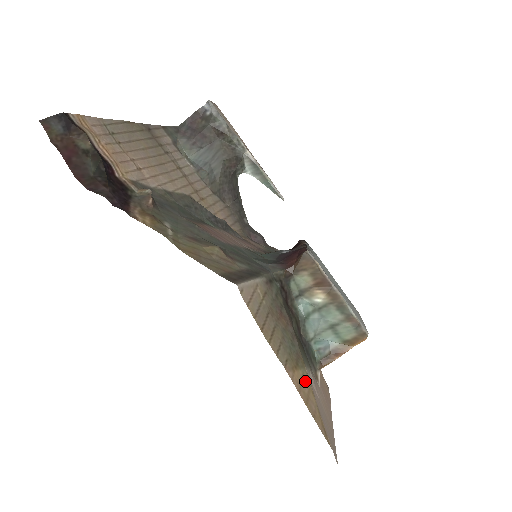
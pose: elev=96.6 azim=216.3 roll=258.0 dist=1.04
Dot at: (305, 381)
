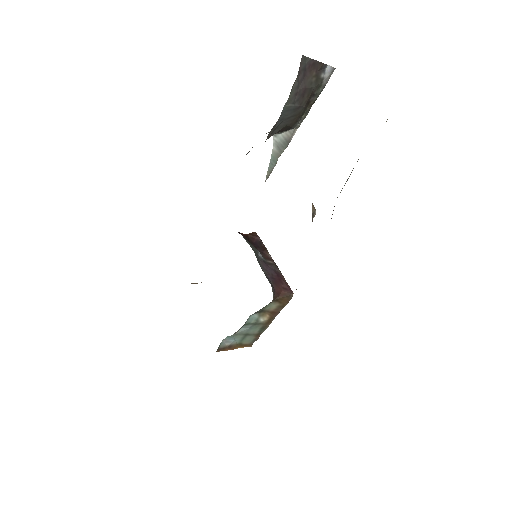
Dot at: occluded
